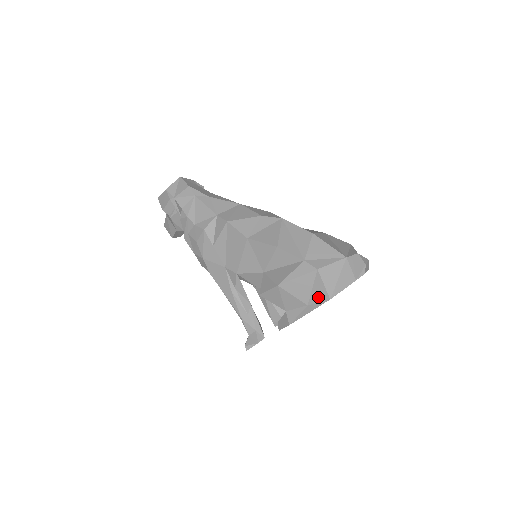
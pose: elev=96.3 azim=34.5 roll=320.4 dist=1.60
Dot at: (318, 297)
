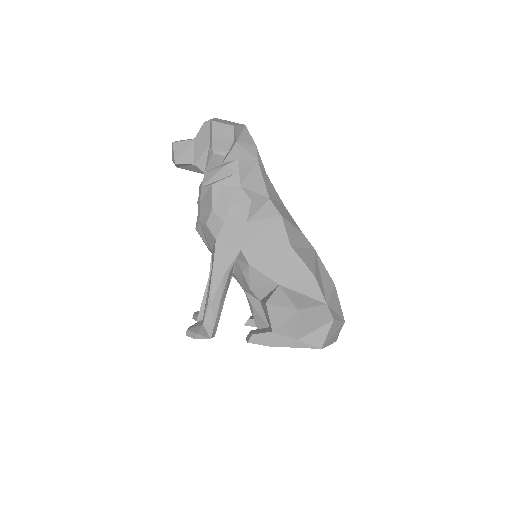
Dot at: (313, 340)
